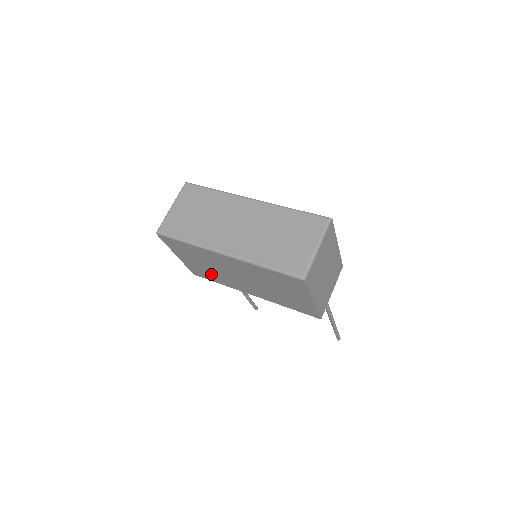
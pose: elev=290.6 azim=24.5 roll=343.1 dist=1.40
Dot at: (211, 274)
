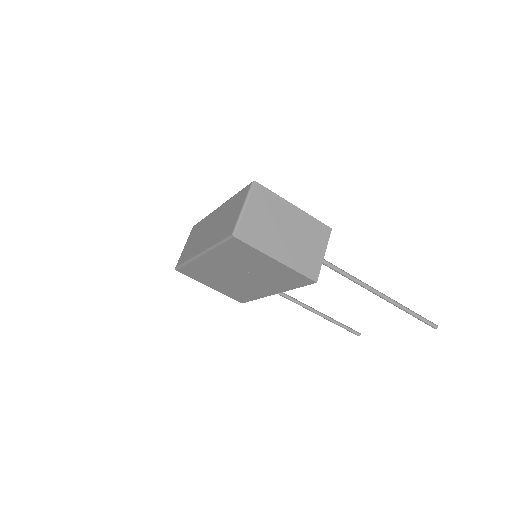
Dot at: (238, 291)
